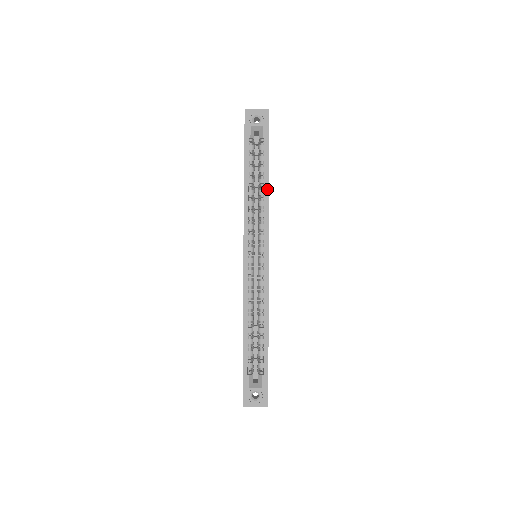
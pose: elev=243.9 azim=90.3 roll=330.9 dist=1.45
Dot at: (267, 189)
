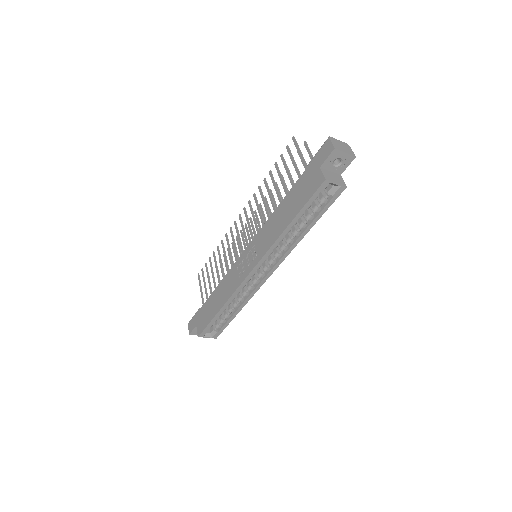
Dot at: (304, 235)
